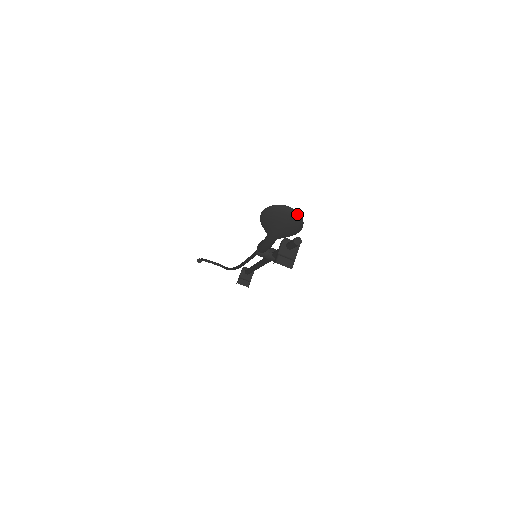
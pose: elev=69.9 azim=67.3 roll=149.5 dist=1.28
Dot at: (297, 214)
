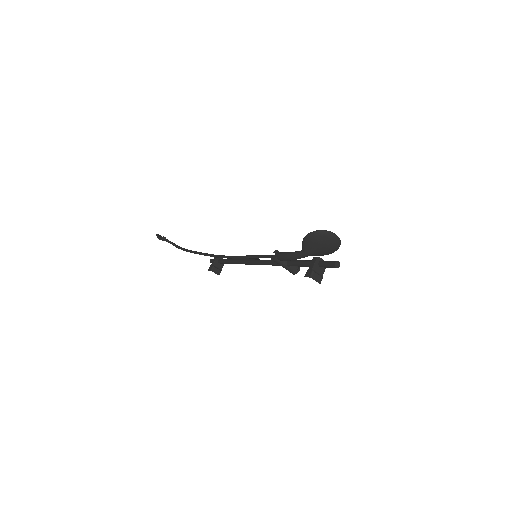
Dot at: (339, 241)
